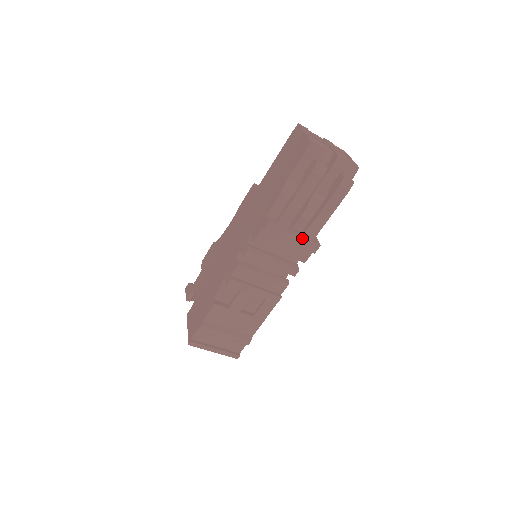
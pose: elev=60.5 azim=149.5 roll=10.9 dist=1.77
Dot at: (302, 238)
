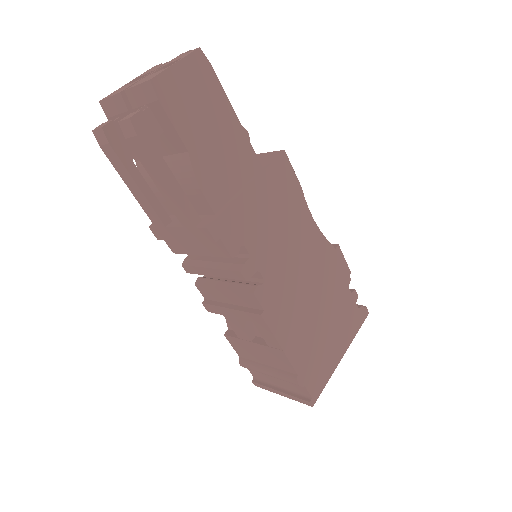
Dot at: (185, 228)
